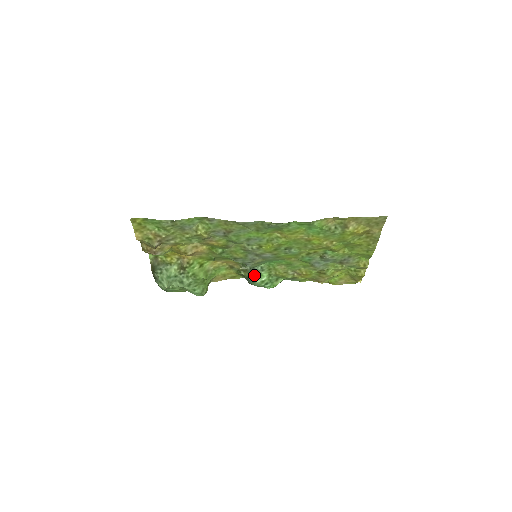
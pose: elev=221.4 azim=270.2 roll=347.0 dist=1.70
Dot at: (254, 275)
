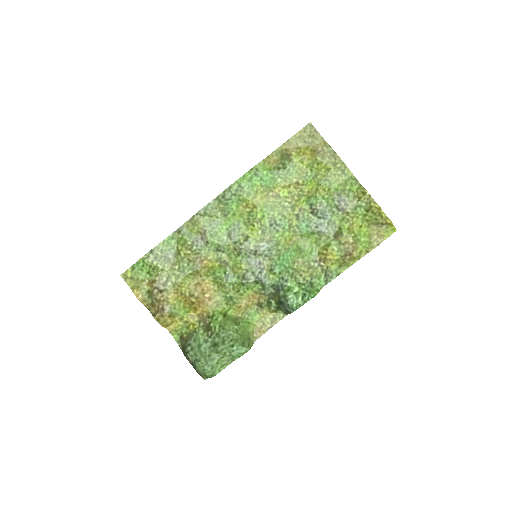
Dot at: (282, 293)
